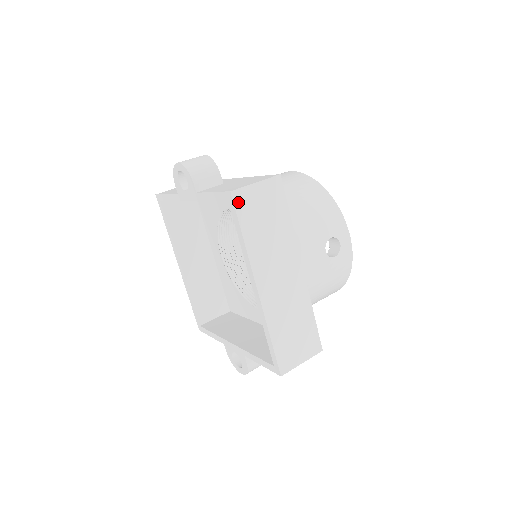
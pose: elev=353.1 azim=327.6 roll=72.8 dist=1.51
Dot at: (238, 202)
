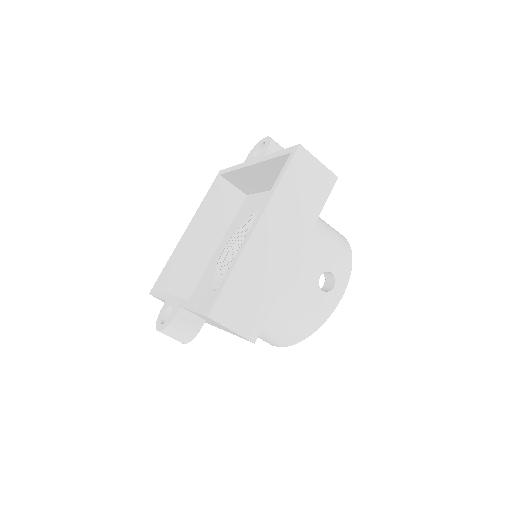
Dot at: (298, 156)
